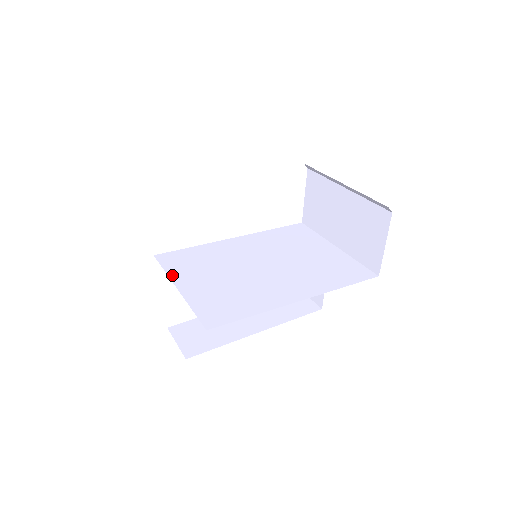
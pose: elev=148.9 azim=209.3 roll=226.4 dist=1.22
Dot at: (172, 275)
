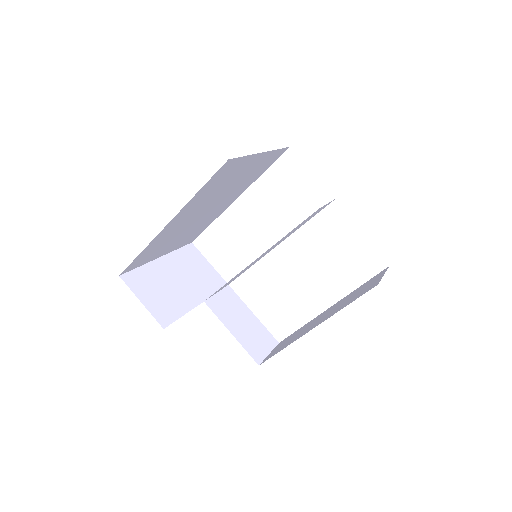
Dot at: (212, 296)
